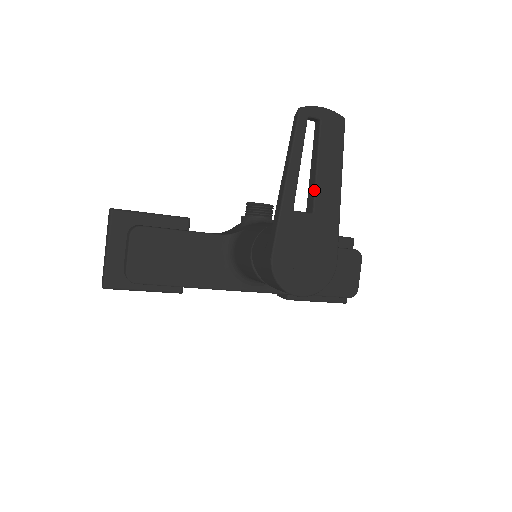
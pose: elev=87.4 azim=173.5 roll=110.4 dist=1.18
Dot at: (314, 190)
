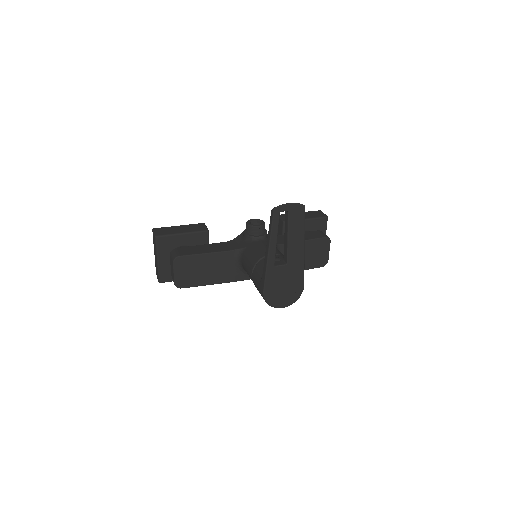
Dot at: (287, 251)
